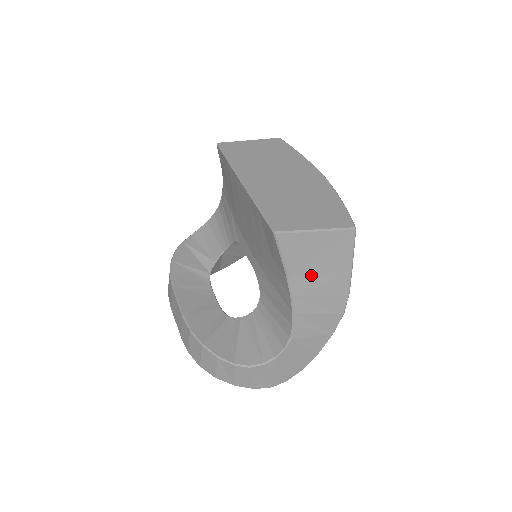
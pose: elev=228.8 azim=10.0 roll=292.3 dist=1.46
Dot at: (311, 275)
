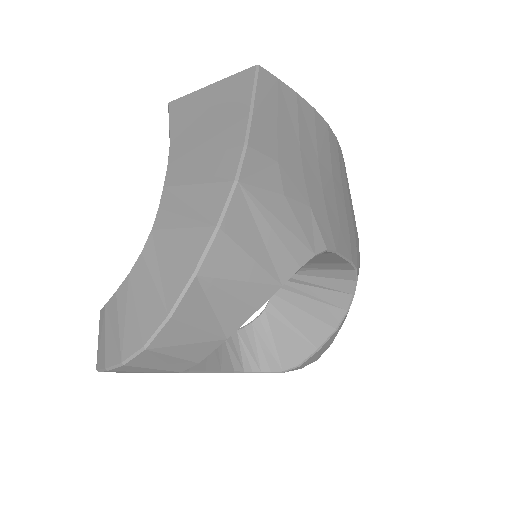
Dot at: (196, 134)
